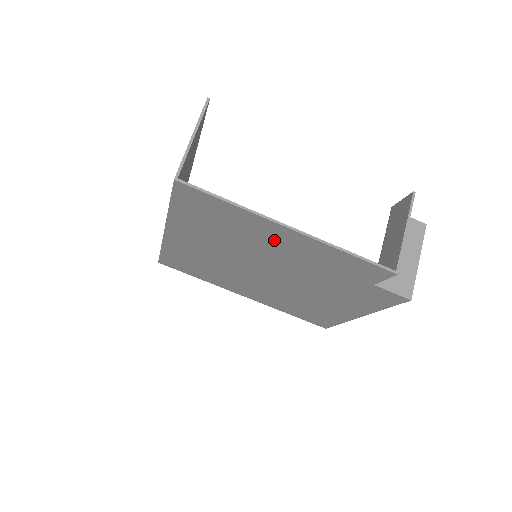
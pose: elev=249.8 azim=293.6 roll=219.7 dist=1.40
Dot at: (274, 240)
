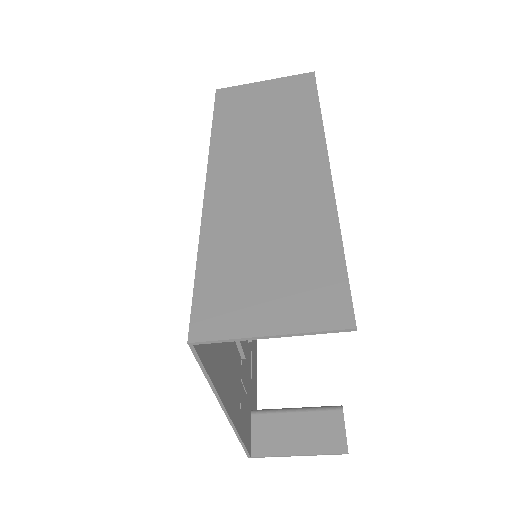
Dot at: occluded
